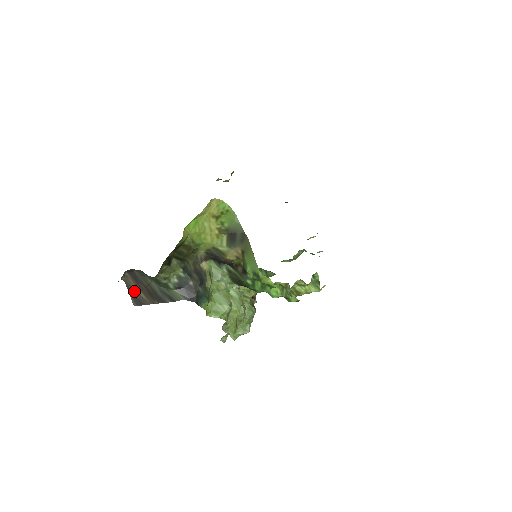
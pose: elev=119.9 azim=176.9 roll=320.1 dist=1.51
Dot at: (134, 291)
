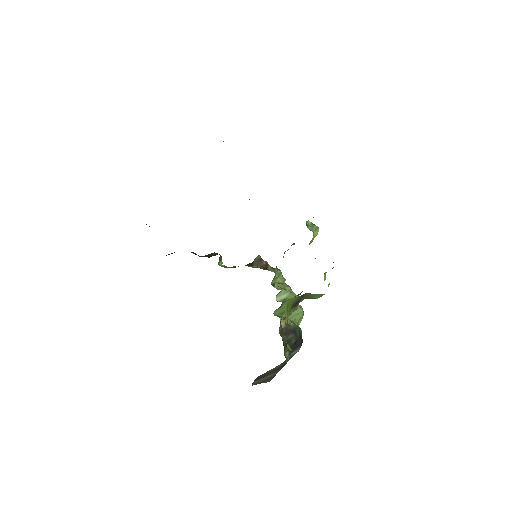
Dot at: (264, 380)
